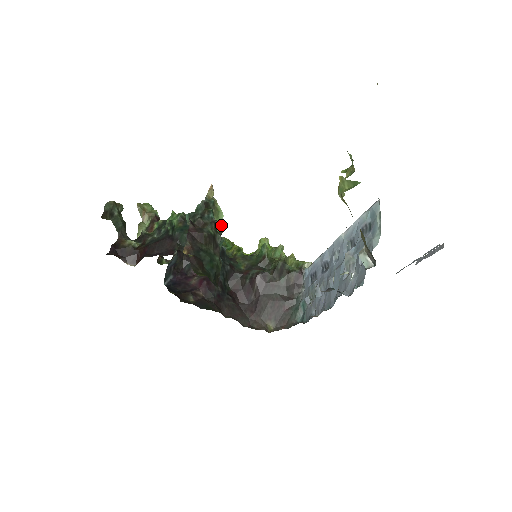
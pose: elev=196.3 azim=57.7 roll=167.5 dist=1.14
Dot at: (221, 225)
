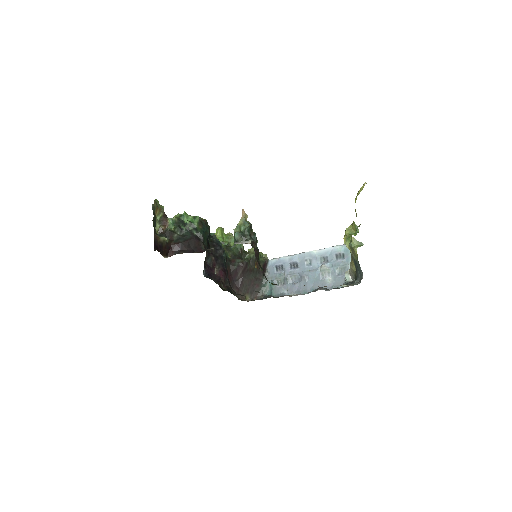
Dot at: (257, 242)
